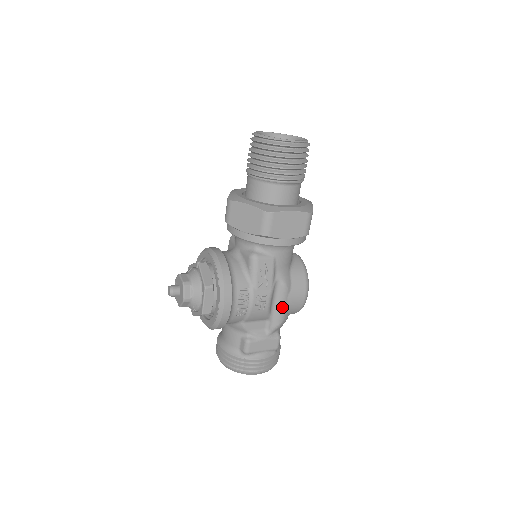
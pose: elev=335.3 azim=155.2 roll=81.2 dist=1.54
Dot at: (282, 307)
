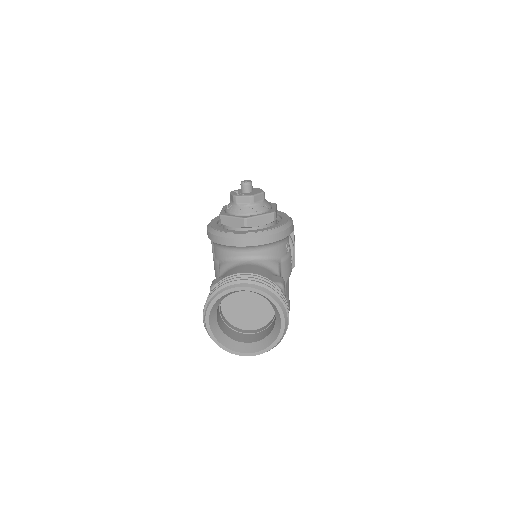
Dot at: occluded
